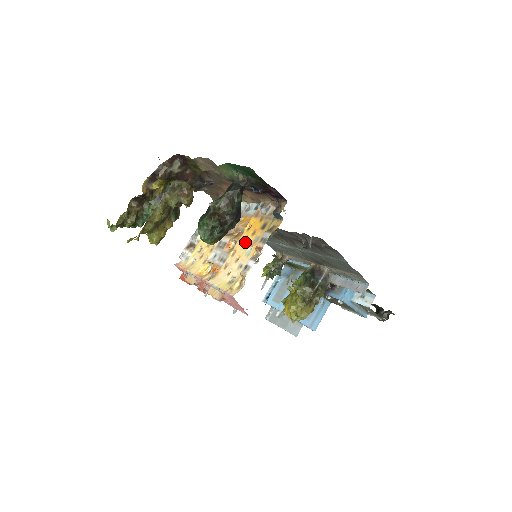
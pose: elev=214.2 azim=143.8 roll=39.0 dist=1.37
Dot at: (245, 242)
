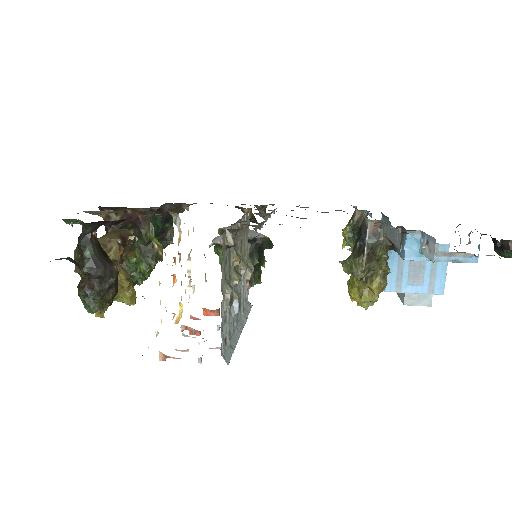
Dot at: occluded
